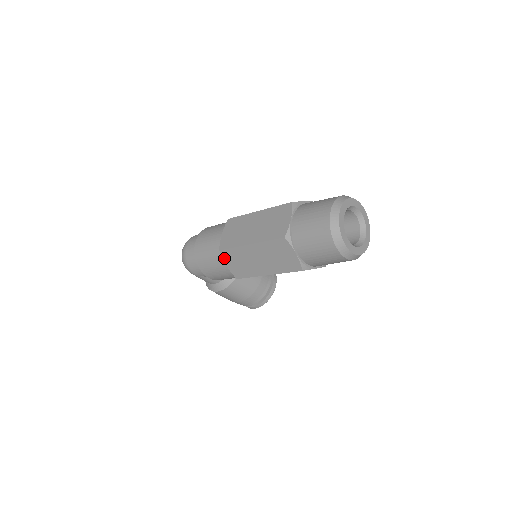
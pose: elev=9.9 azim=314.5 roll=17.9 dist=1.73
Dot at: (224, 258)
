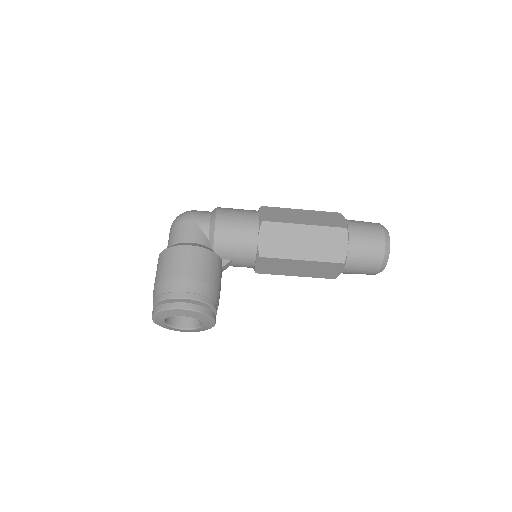
Dot at: (262, 210)
